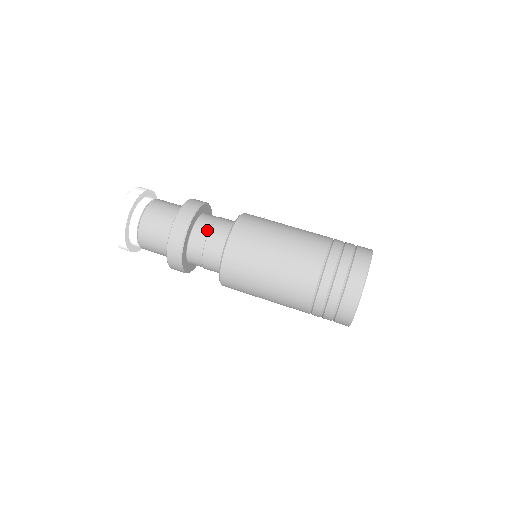
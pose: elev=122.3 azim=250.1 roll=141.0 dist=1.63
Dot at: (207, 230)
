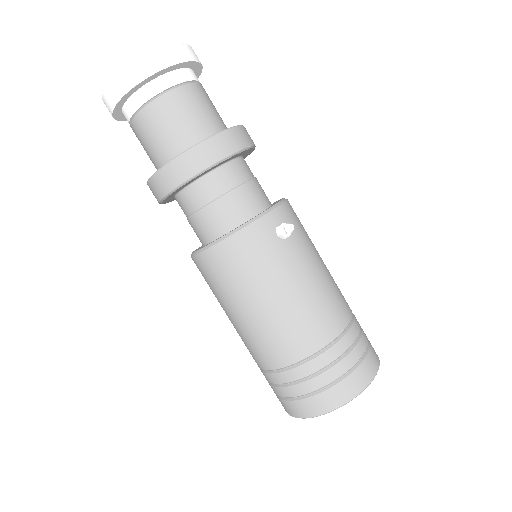
Dot at: (195, 208)
